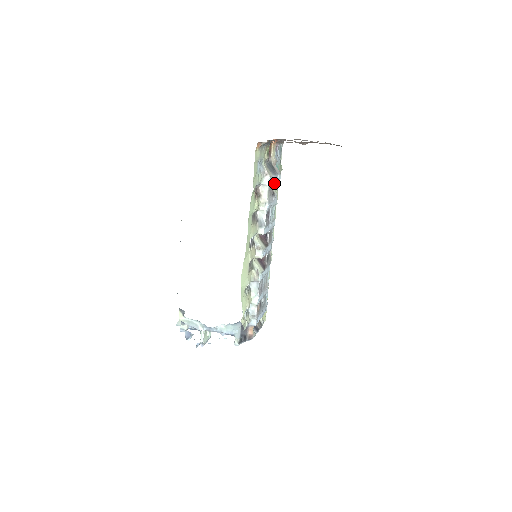
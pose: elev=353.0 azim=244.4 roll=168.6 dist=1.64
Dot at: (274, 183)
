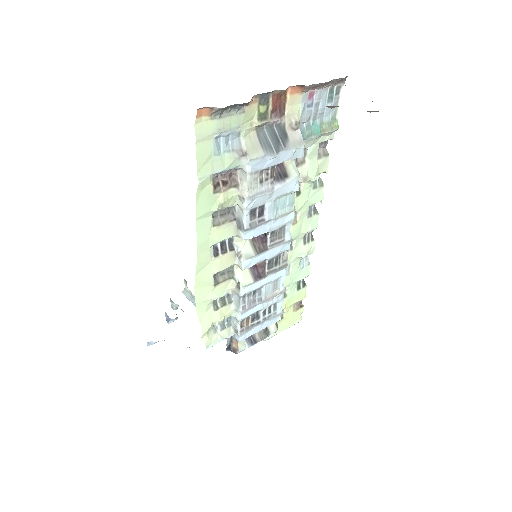
Dot at: (278, 163)
